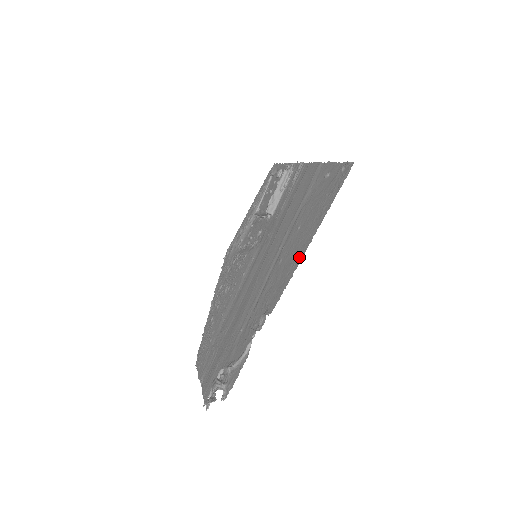
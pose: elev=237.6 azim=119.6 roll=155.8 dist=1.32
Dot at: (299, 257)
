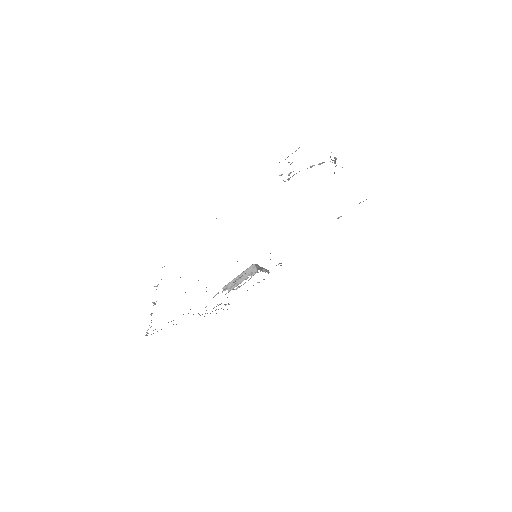
Dot at: occluded
